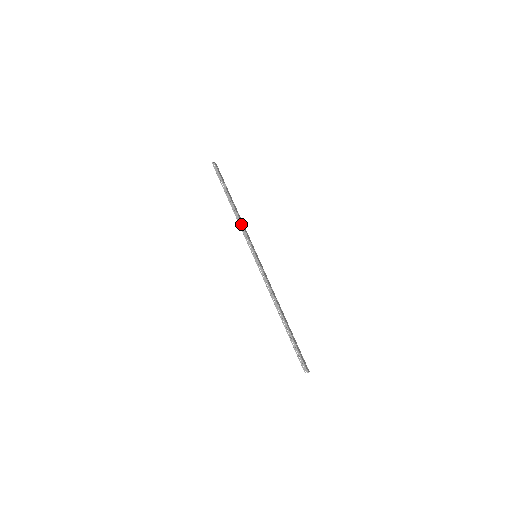
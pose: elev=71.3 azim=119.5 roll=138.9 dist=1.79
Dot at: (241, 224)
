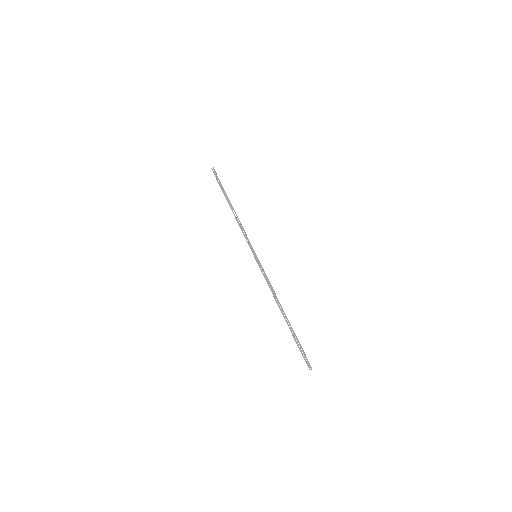
Dot at: (241, 225)
